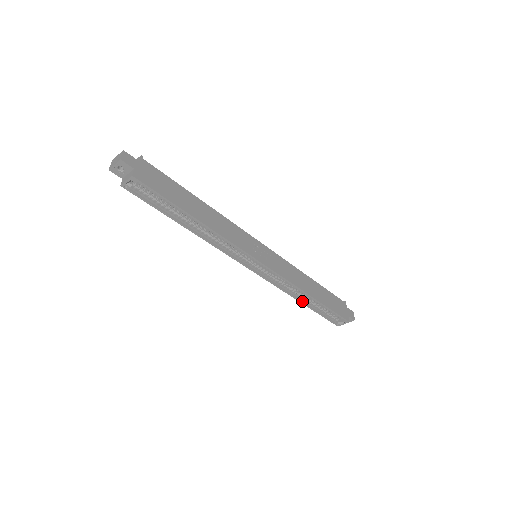
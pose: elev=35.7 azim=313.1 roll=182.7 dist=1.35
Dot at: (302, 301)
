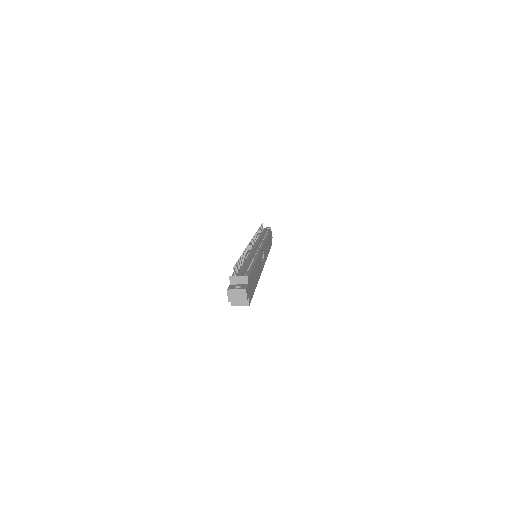
Dot at: occluded
